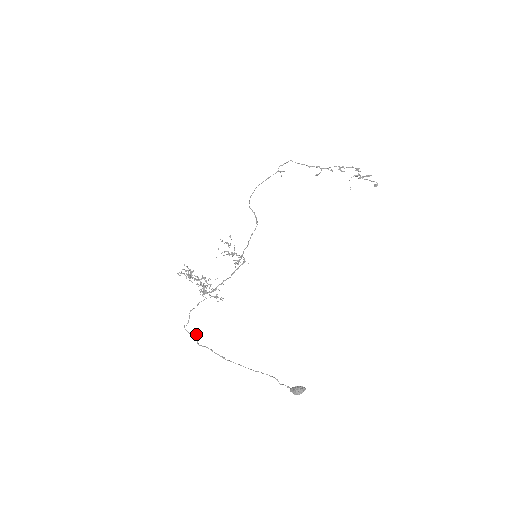
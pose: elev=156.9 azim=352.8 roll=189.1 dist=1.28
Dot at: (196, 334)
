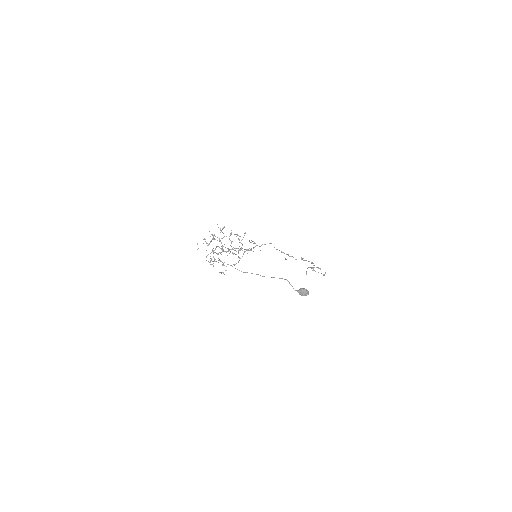
Dot at: occluded
